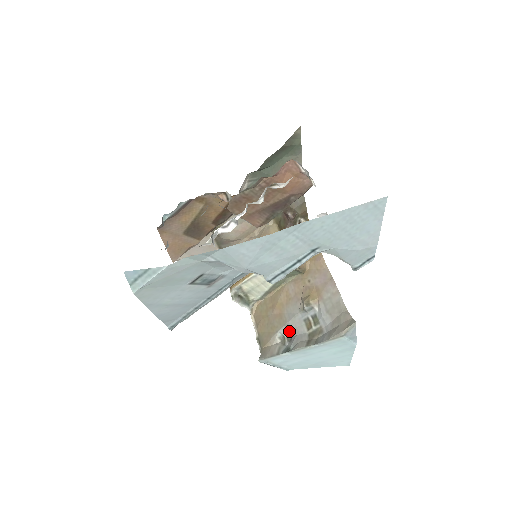
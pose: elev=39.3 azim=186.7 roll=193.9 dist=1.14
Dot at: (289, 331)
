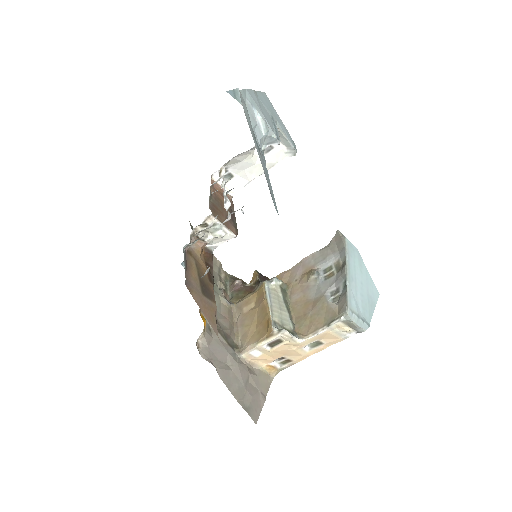
Dot at: (330, 292)
